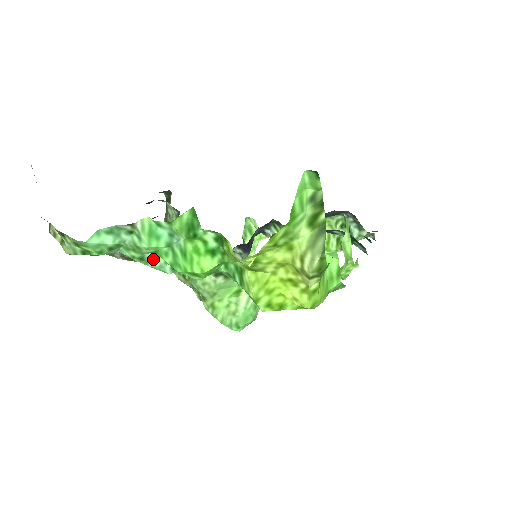
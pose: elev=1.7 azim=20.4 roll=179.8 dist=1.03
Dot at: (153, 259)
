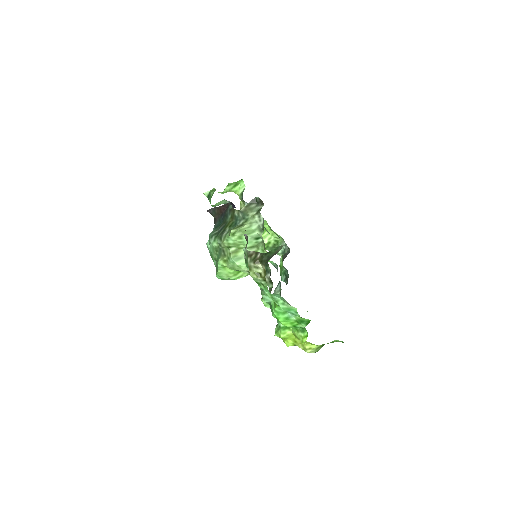
Dot at: occluded
